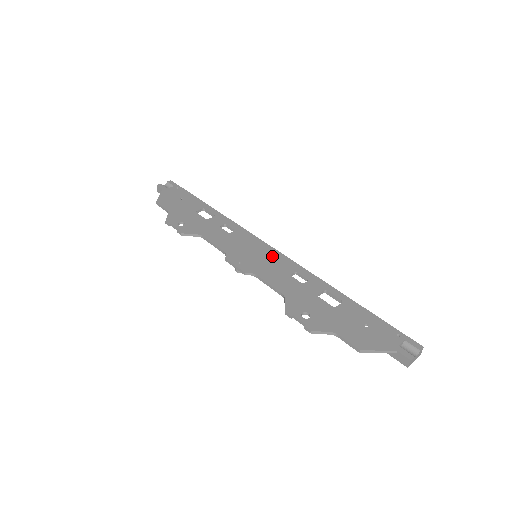
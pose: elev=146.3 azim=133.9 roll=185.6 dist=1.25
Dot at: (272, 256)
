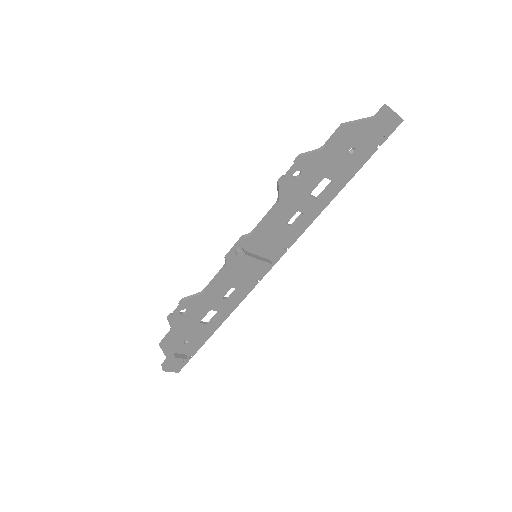
Dot at: (270, 247)
